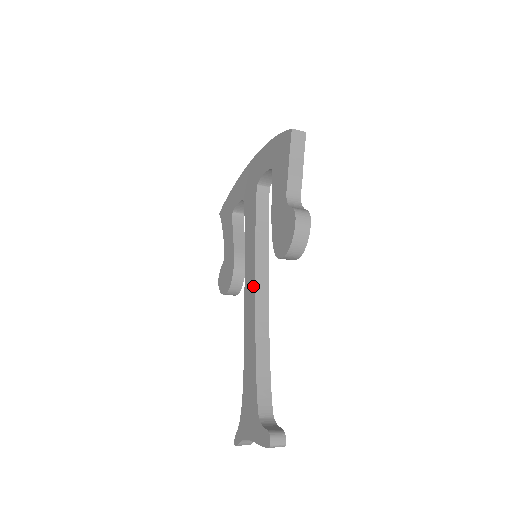
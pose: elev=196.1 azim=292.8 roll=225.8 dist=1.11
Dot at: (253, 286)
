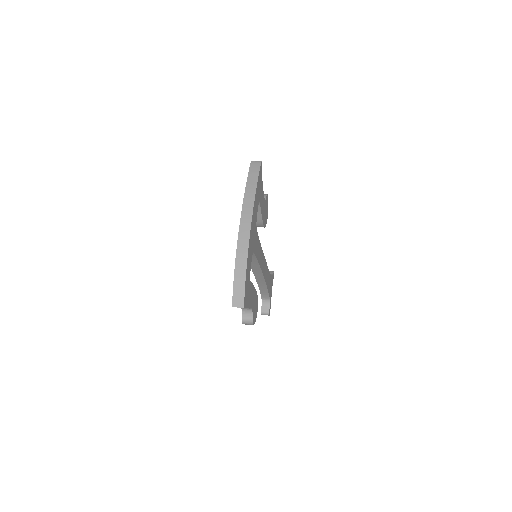
Dot at: occluded
